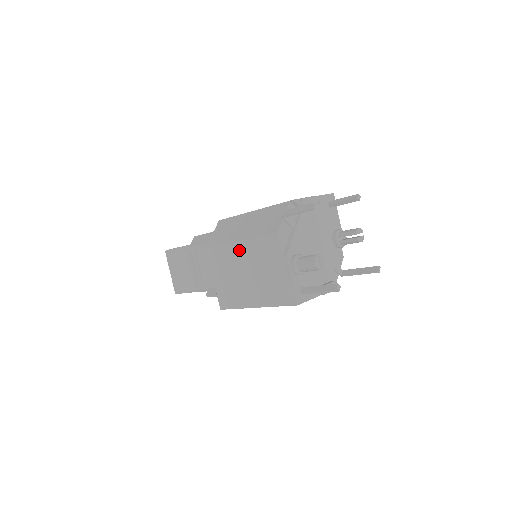
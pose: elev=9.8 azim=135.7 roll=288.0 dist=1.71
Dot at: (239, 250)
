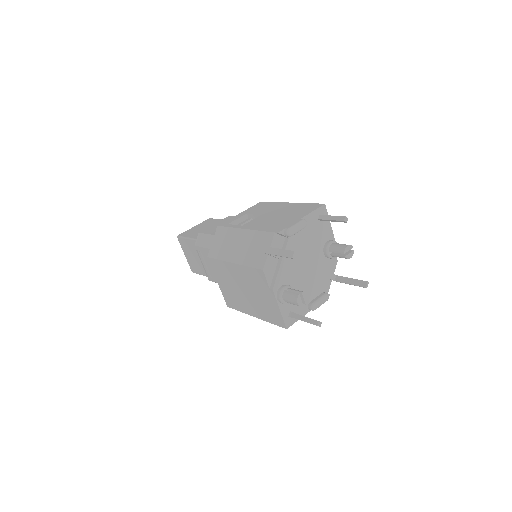
Dot at: (234, 270)
